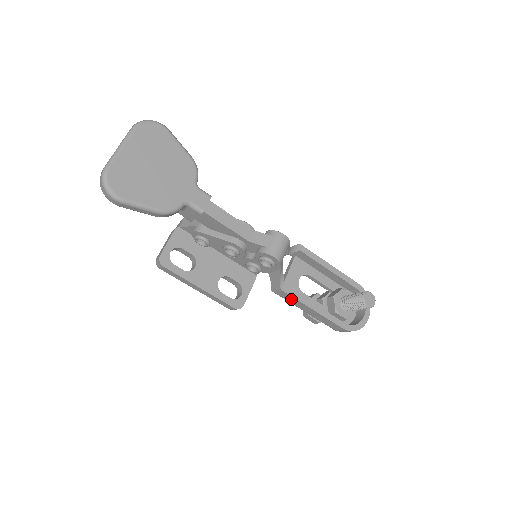
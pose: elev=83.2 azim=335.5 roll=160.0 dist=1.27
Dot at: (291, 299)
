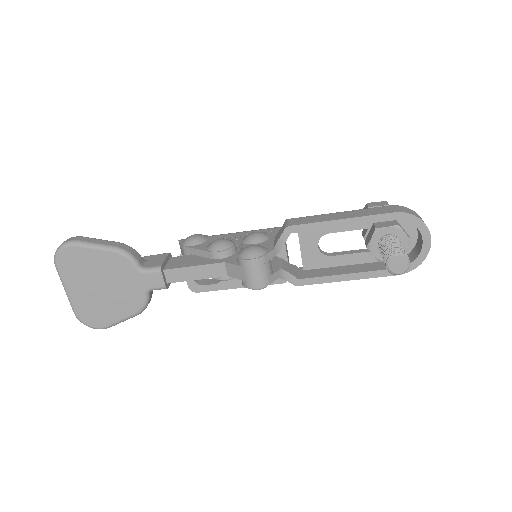
Dot at: occluded
